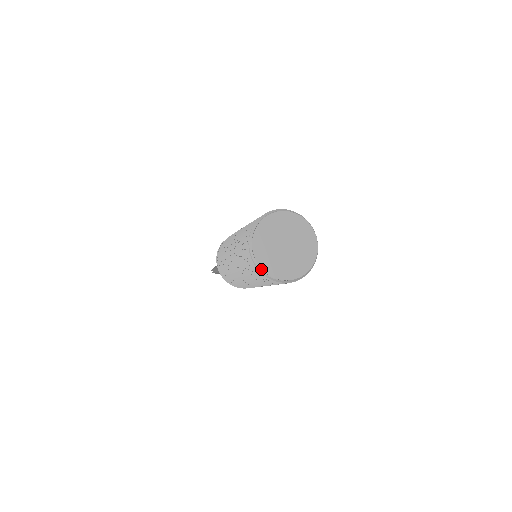
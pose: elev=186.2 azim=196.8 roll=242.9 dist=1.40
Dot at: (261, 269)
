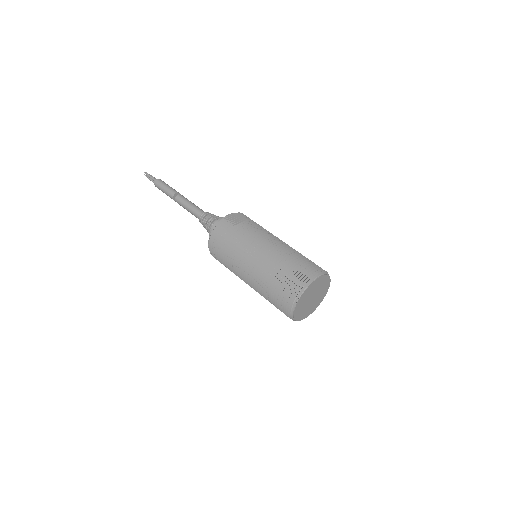
Dot at: (293, 315)
